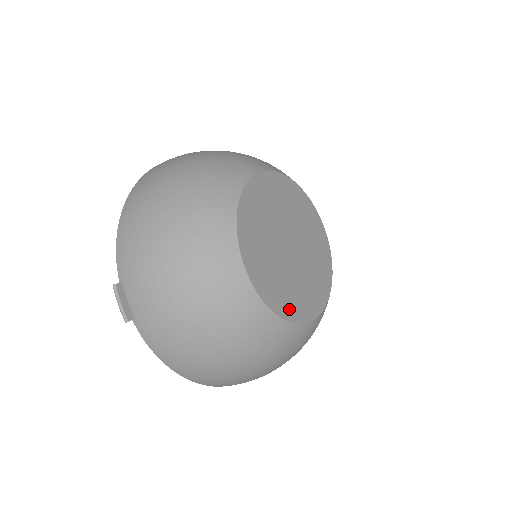
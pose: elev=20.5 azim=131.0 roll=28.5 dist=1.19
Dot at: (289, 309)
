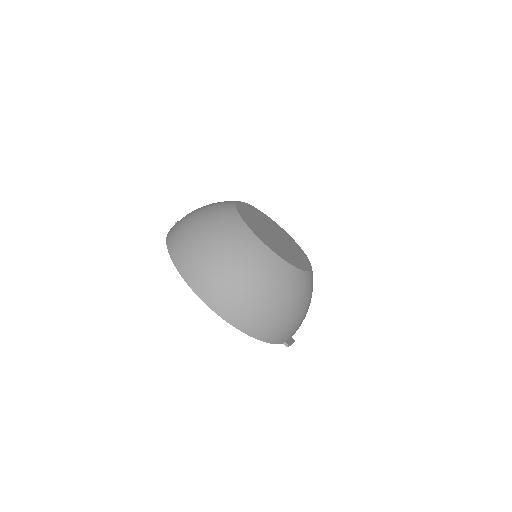
Dot at: (246, 219)
